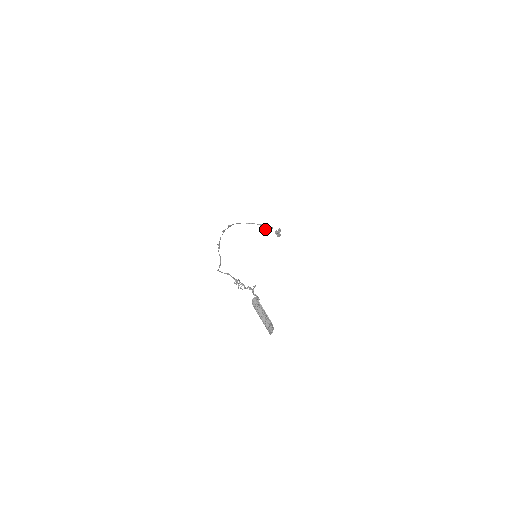
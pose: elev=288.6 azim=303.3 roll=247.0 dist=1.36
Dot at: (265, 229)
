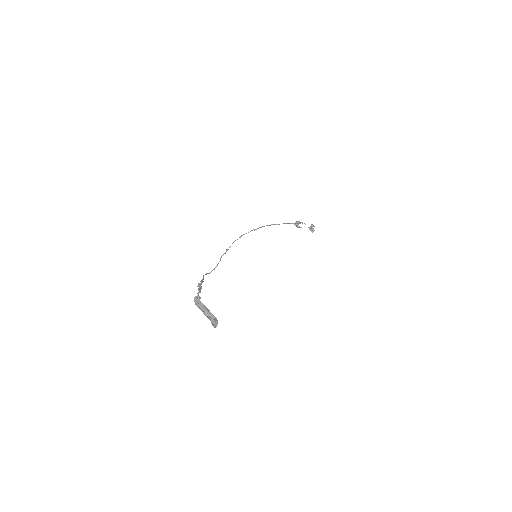
Dot at: (299, 227)
